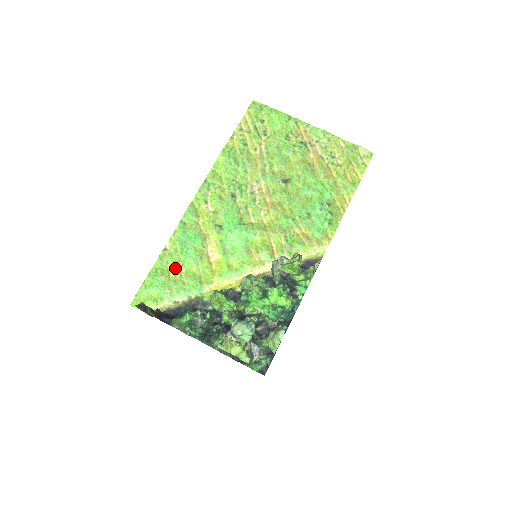
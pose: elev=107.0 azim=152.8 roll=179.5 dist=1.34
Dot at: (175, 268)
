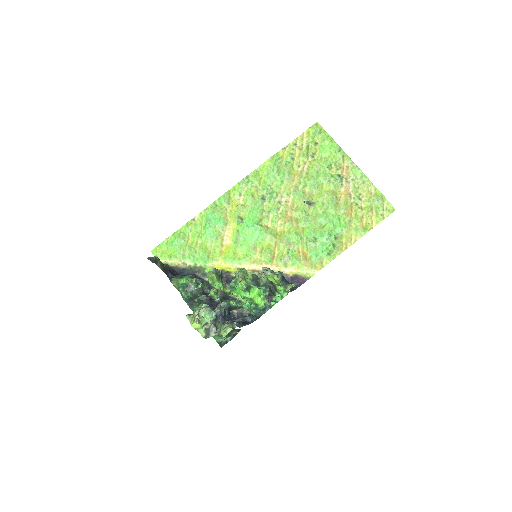
Dot at: (194, 237)
